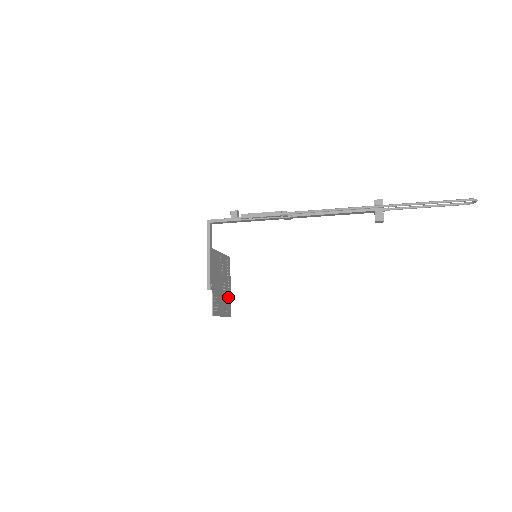
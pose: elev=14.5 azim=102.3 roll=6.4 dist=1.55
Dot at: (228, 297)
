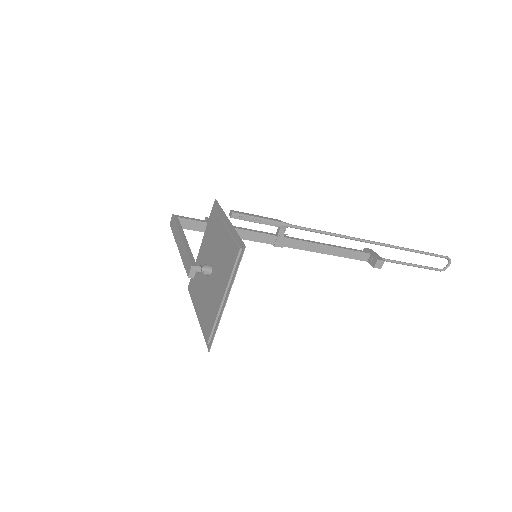
Dot at: (205, 315)
